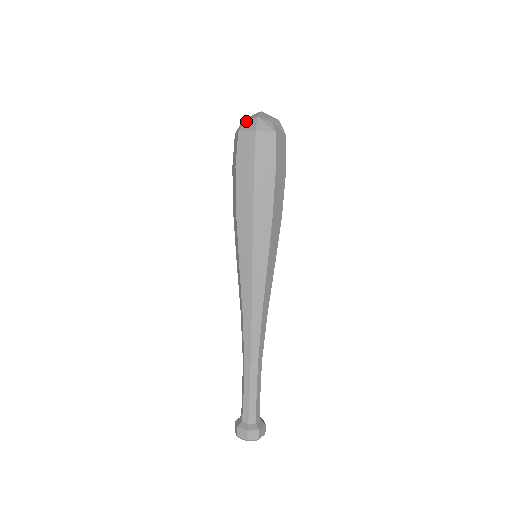
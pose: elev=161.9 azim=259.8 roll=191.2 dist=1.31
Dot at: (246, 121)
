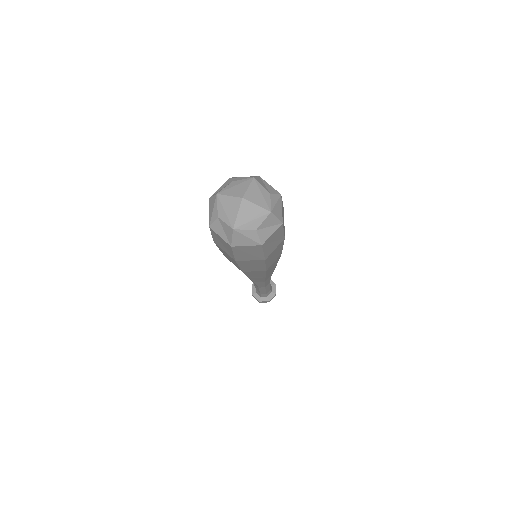
Dot at: (219, 217)
